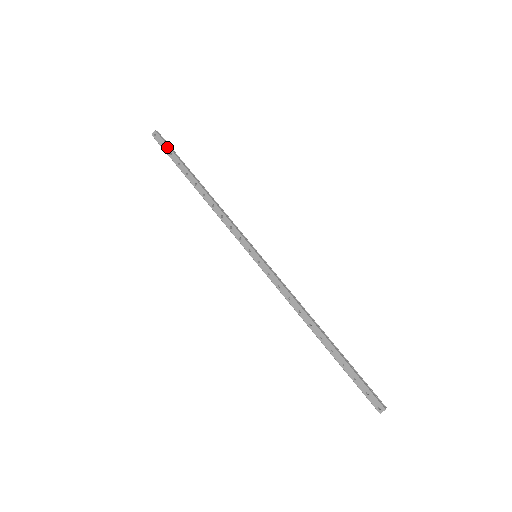
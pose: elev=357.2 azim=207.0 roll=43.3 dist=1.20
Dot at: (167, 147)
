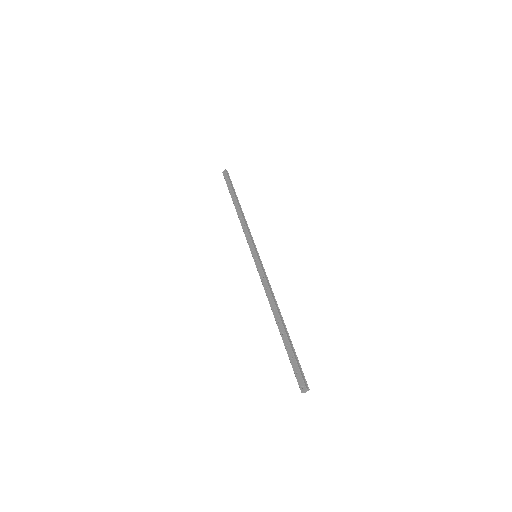
Dot at: (228, 179)
